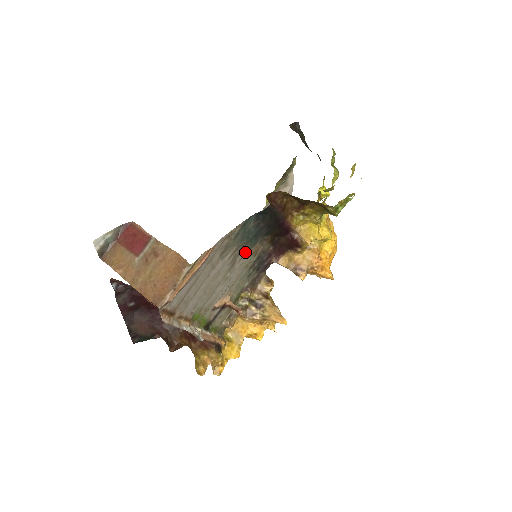
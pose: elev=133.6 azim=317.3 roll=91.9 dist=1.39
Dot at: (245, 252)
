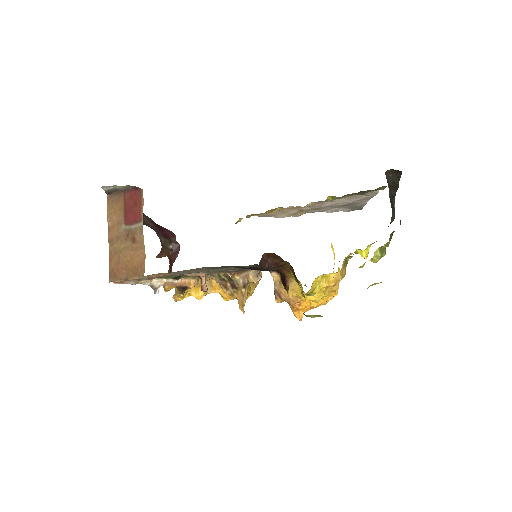
Dot at: (226, 268)
